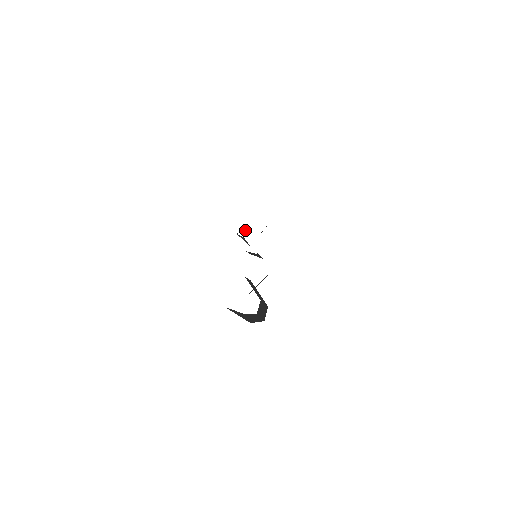
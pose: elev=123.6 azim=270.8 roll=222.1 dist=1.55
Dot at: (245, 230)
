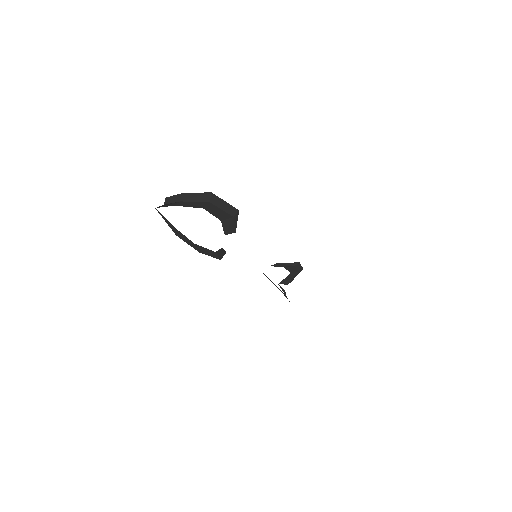
Dot at: (287, 282)
